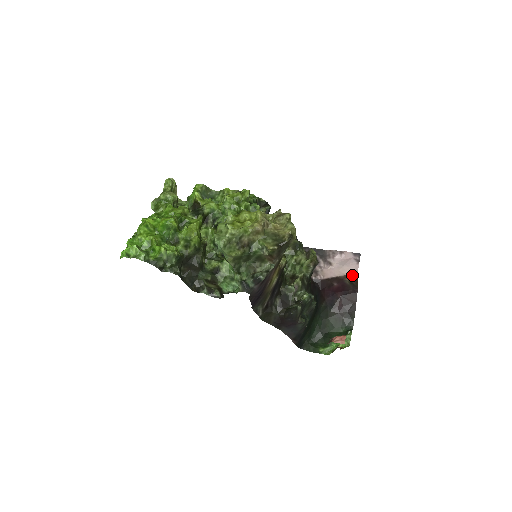
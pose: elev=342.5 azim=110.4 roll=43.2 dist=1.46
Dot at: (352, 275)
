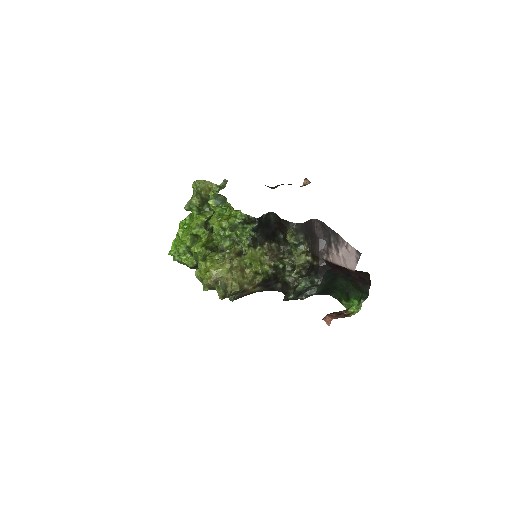
Dot at: (351, 270)
